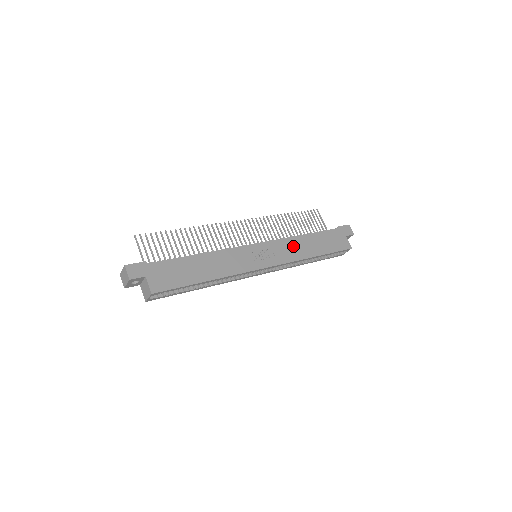
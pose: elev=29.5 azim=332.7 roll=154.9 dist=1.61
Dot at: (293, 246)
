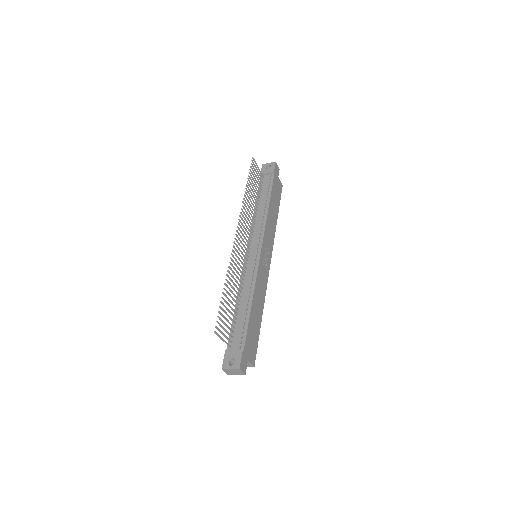
Dot at: (270, 226)
